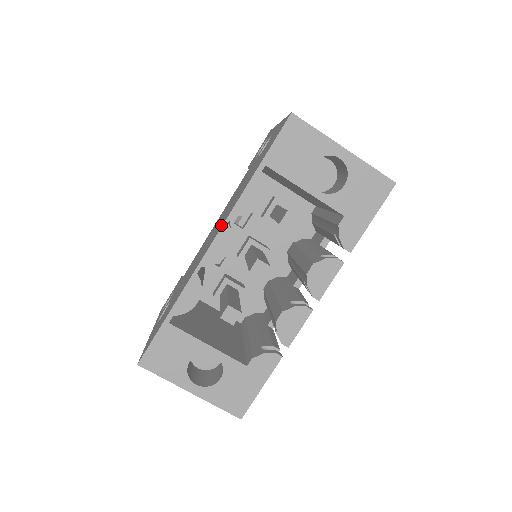
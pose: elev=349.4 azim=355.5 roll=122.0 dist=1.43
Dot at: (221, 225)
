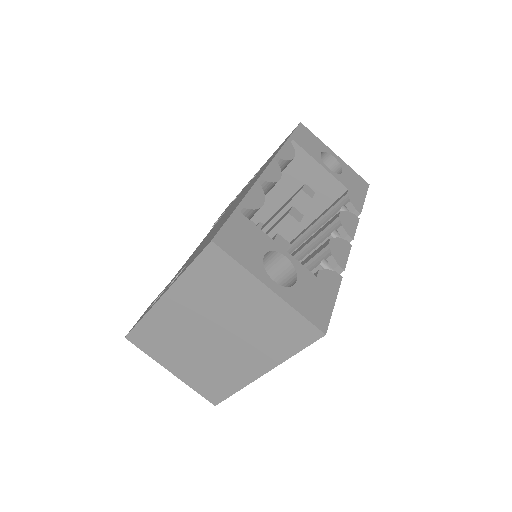
Dot at: (265, 167)
